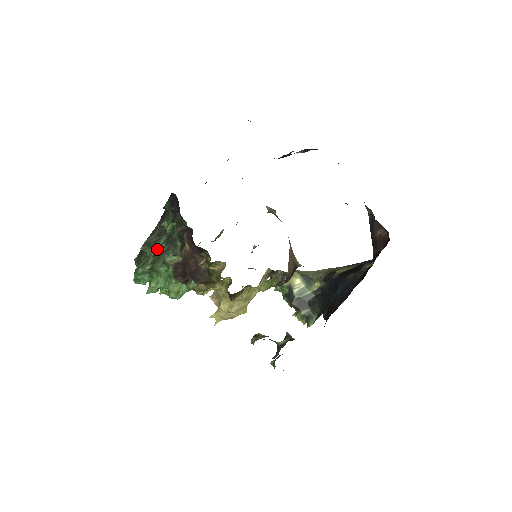
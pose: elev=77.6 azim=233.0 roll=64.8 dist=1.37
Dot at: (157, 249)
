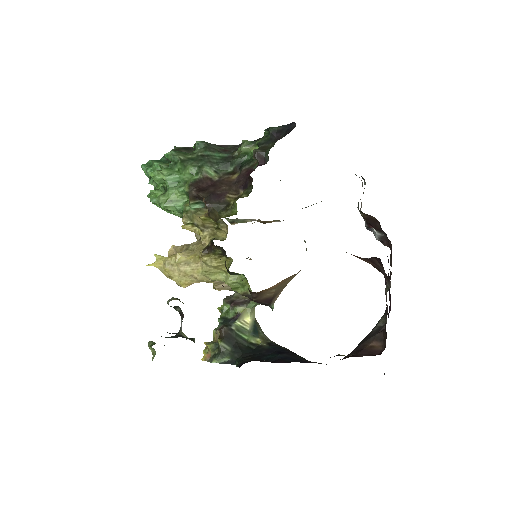
Dot at: (209, 154)
